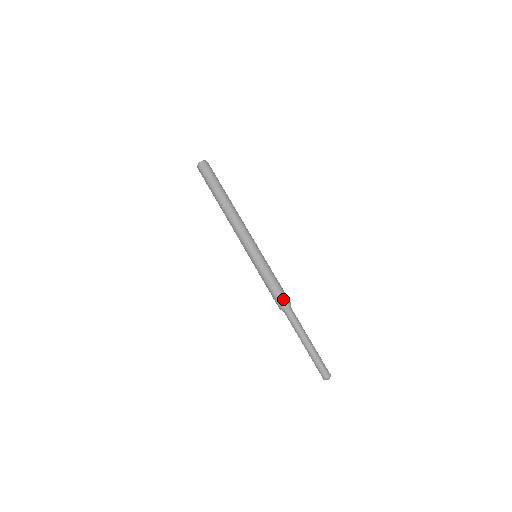
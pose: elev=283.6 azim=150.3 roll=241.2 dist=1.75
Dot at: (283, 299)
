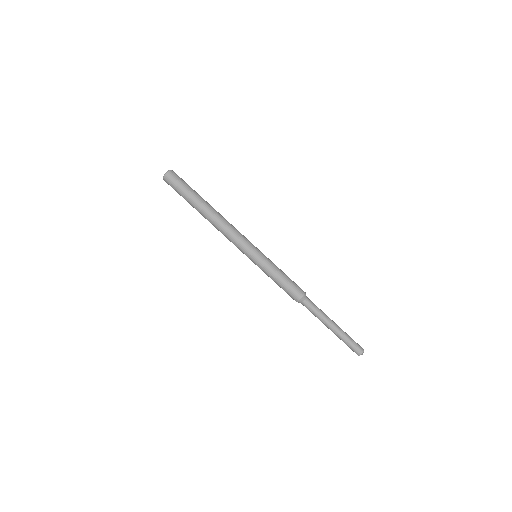
Dot at: (293, 297)
